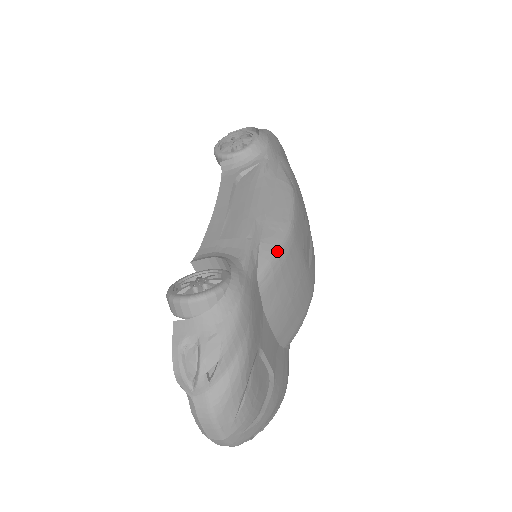
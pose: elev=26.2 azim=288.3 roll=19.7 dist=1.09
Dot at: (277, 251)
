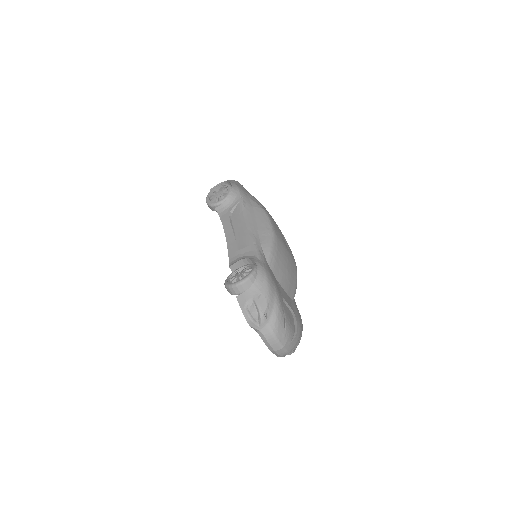
Dot at: (272, 246)
